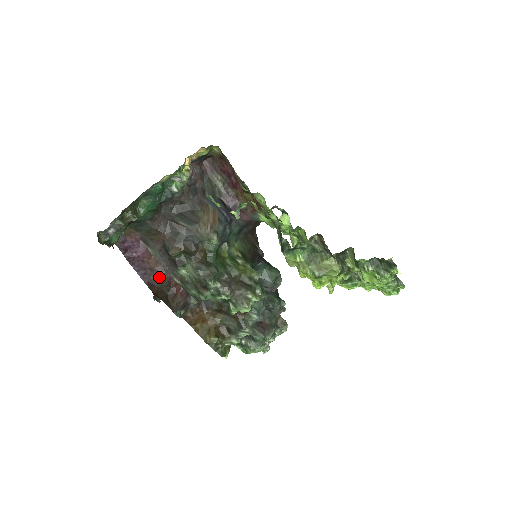
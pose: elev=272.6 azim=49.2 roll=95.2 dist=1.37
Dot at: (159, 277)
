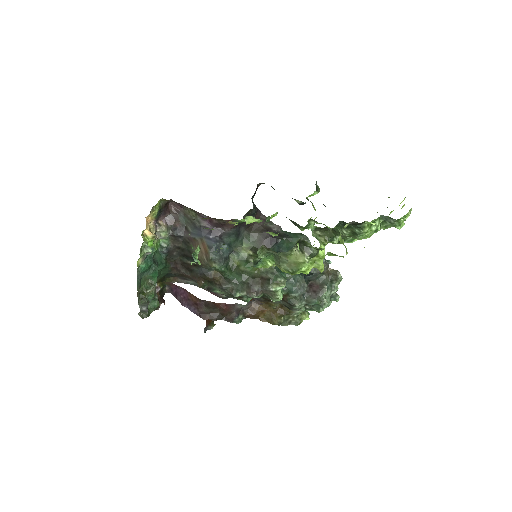
Dot at: (204, 307)
